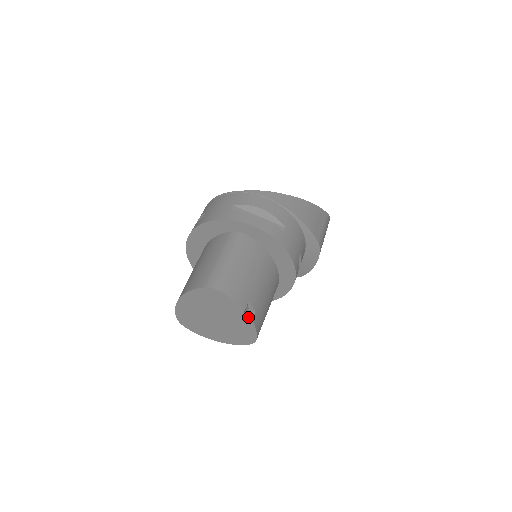
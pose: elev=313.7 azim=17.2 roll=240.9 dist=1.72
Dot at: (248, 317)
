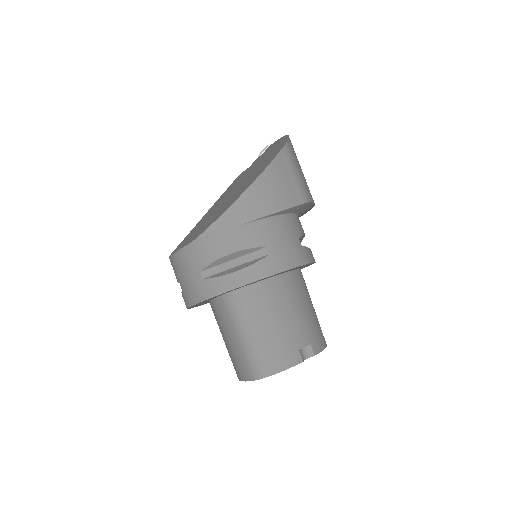
Dot at: (309, 356)
